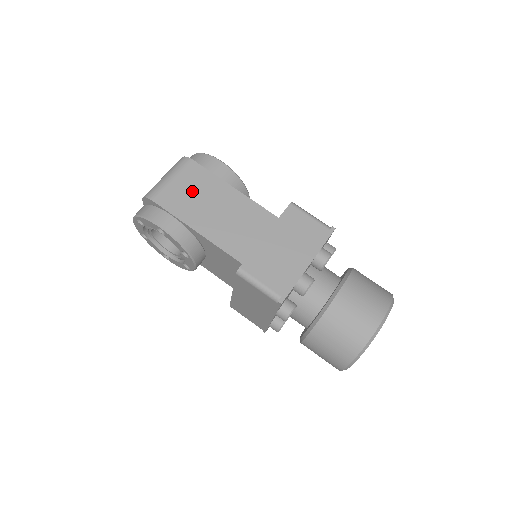
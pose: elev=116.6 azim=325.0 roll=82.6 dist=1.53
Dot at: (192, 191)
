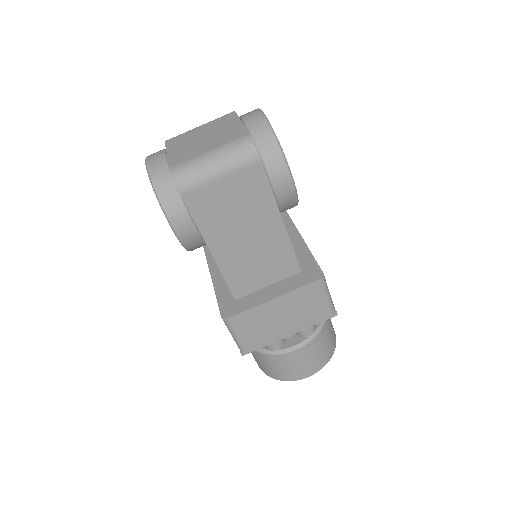
Dot at: (234, 203)
